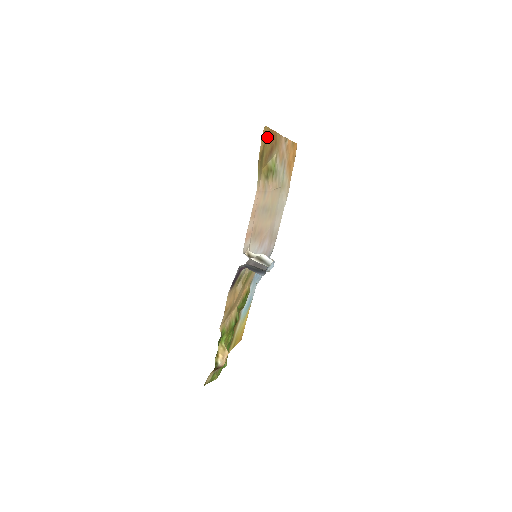
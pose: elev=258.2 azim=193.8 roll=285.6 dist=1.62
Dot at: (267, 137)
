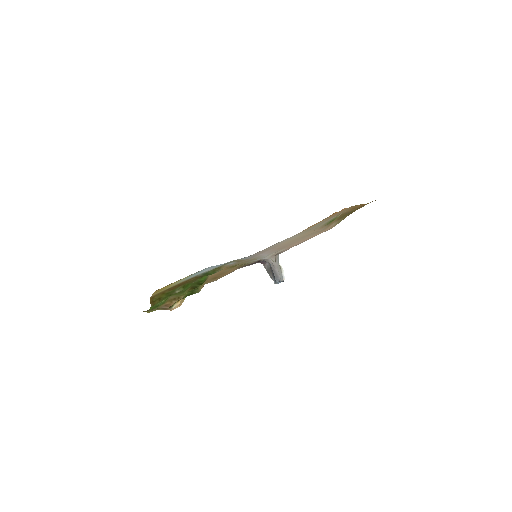
Dot at: occluded
